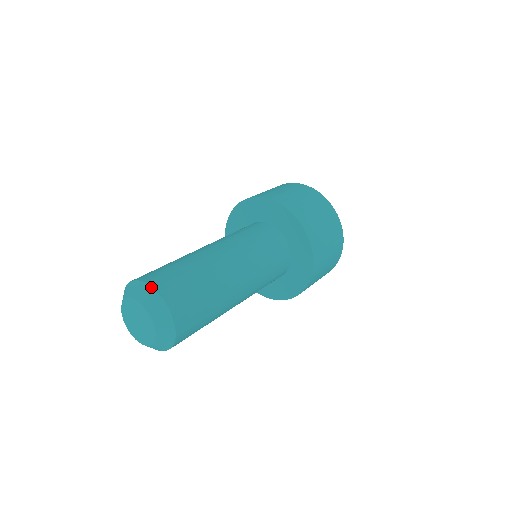
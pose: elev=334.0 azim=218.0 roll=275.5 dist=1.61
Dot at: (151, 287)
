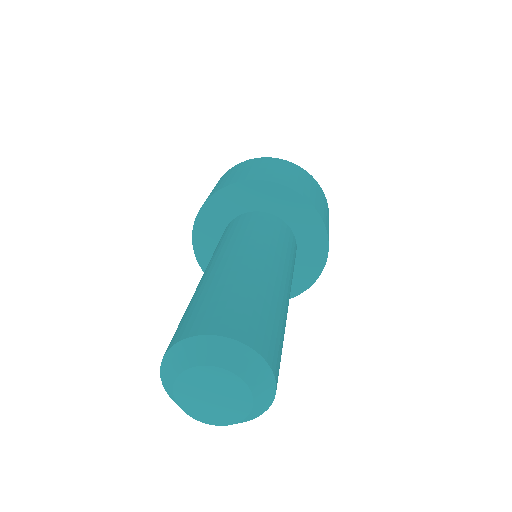
Dot at: (230, 339)
